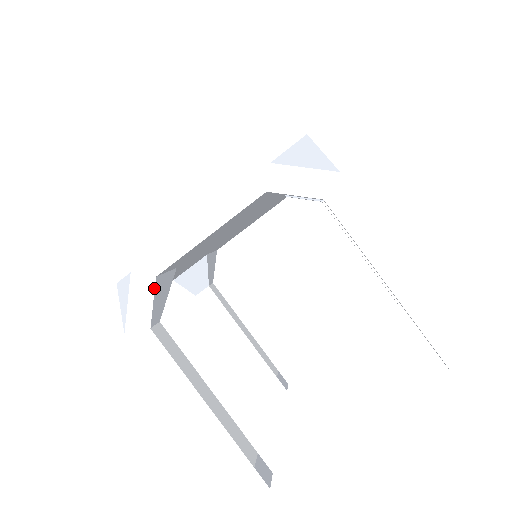
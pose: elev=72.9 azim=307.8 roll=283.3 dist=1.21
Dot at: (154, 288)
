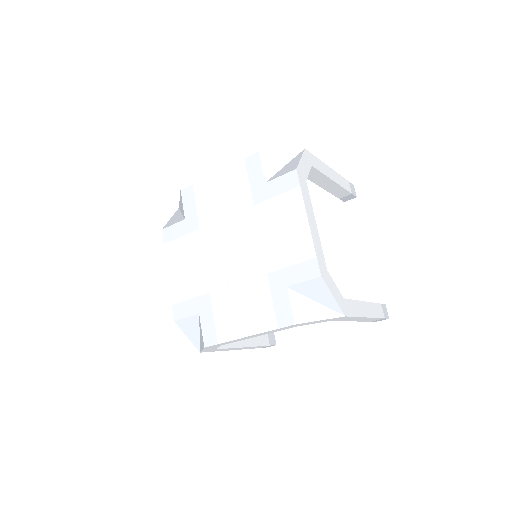
Dot at: occluded
